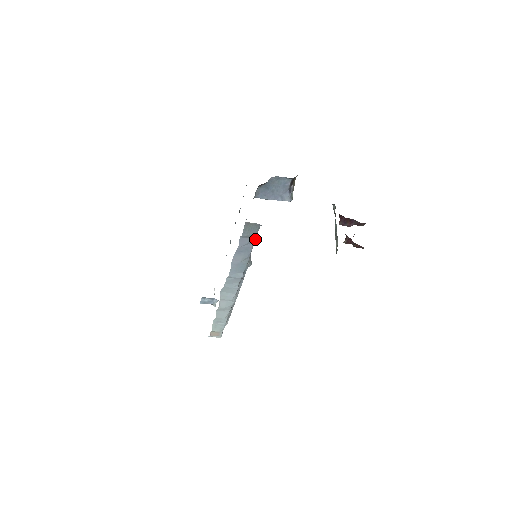
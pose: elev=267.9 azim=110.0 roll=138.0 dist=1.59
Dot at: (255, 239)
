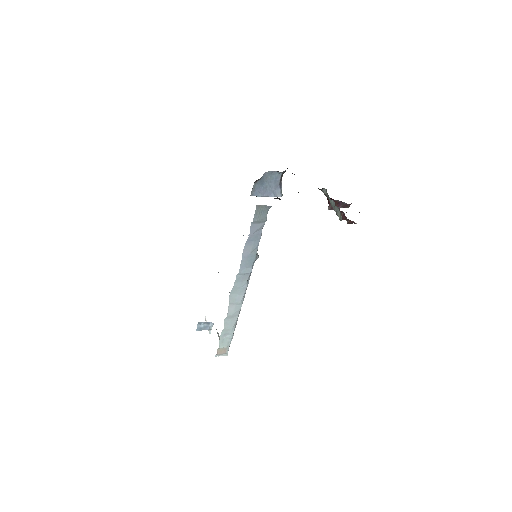
Dot at: (264, 224)
